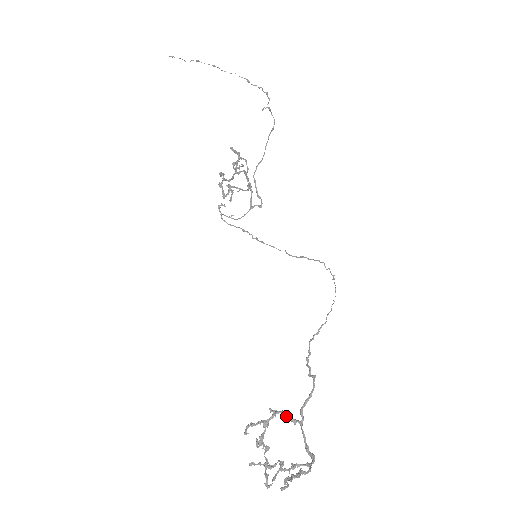
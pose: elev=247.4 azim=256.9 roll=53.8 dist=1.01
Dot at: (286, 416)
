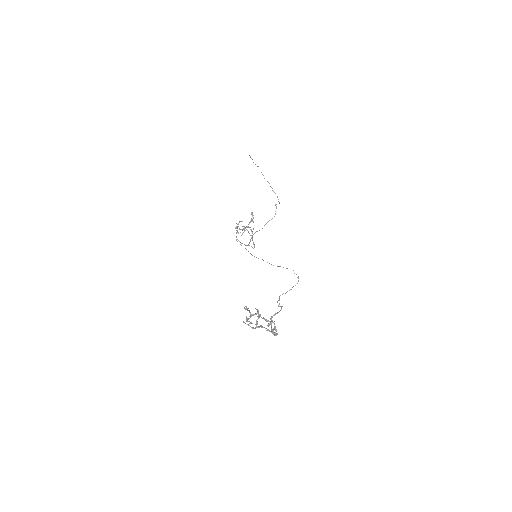
Dot at: (262, 318)
